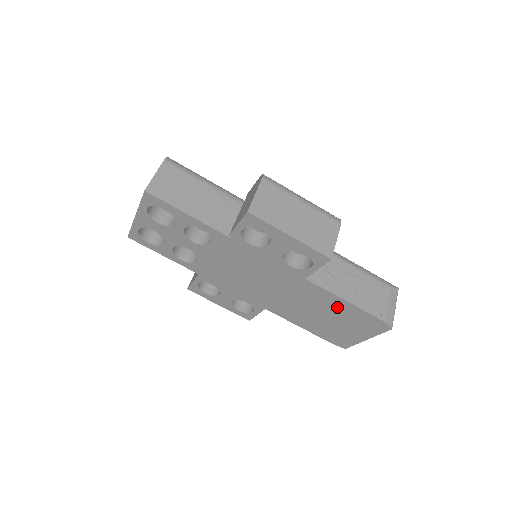
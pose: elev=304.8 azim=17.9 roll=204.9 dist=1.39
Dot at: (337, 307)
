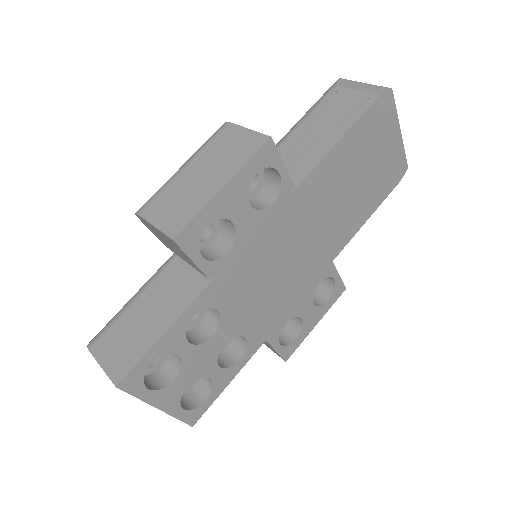
Dot at: (347, 157)
